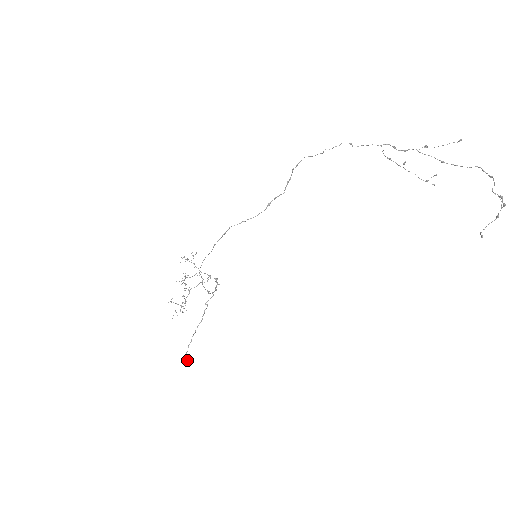
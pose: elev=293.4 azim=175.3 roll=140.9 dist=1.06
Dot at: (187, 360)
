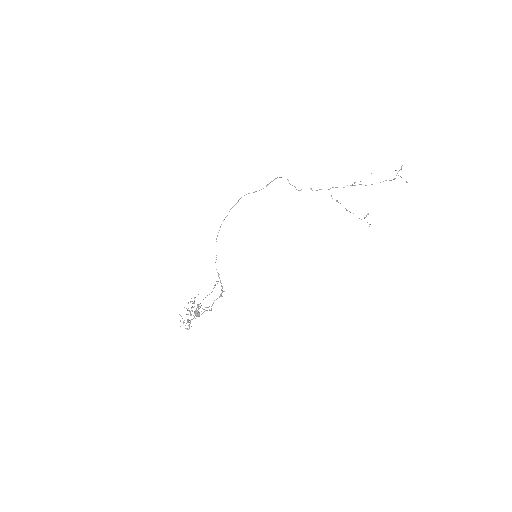
Dot at: occluded
